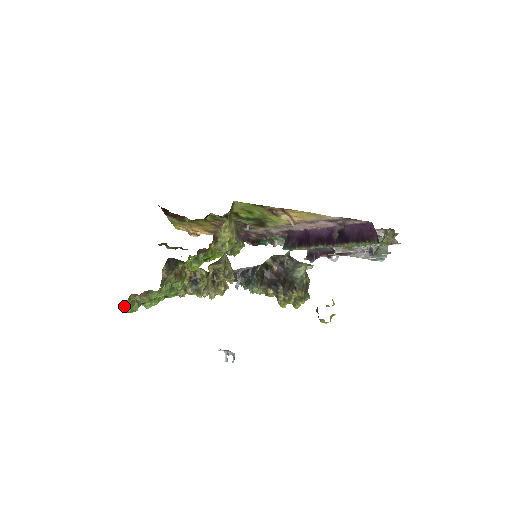
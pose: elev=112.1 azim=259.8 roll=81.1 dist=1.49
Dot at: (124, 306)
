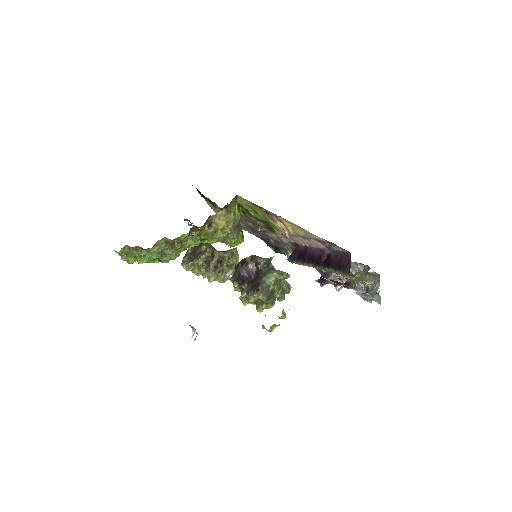
Dot at: (118, 253)
